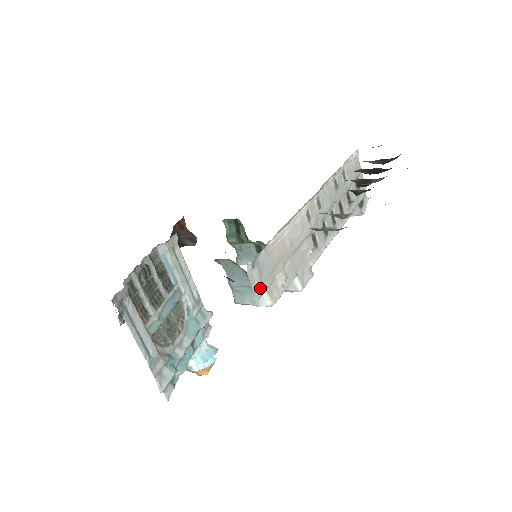
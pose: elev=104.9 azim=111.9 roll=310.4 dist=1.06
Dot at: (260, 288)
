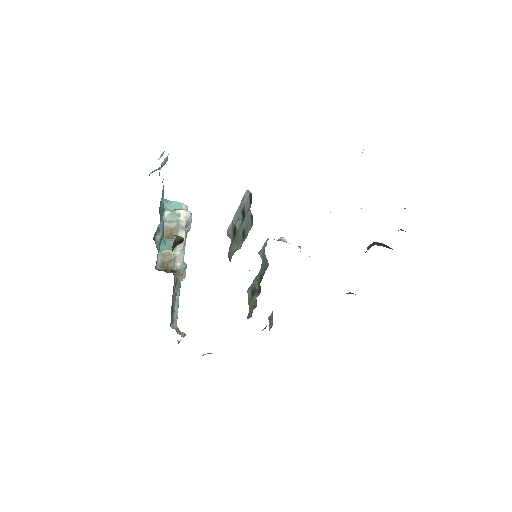
Dot at: occluded
